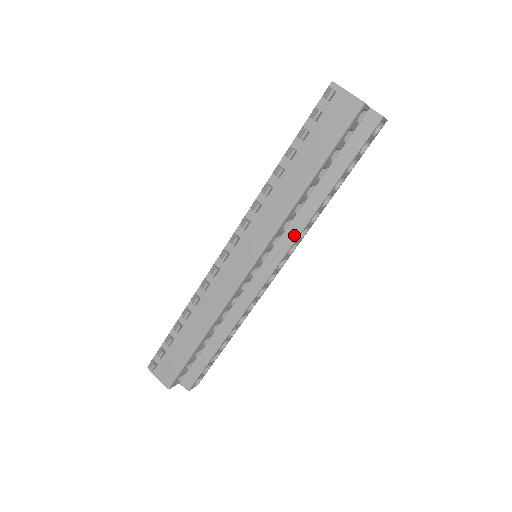
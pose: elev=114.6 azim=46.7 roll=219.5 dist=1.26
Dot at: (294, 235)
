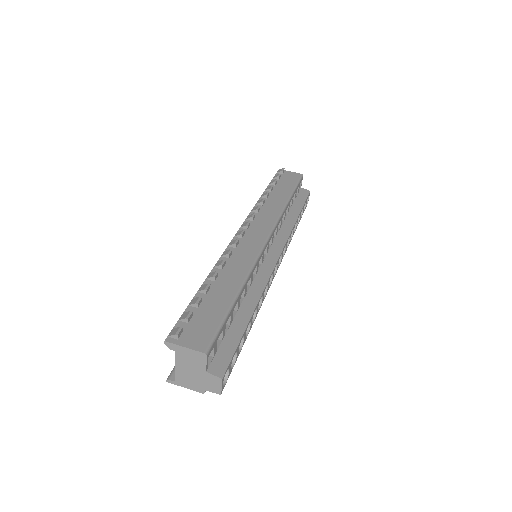
Dot at: (285, 236)
